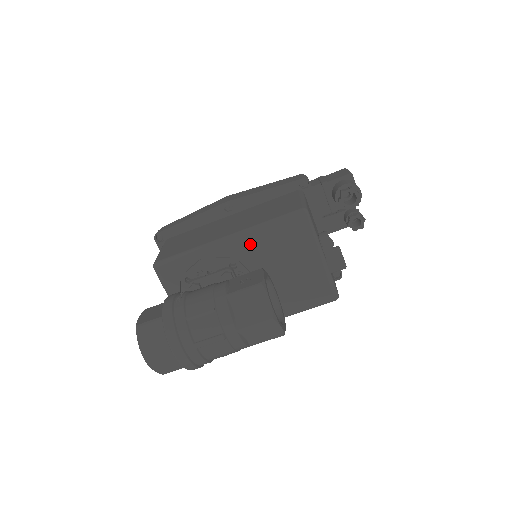
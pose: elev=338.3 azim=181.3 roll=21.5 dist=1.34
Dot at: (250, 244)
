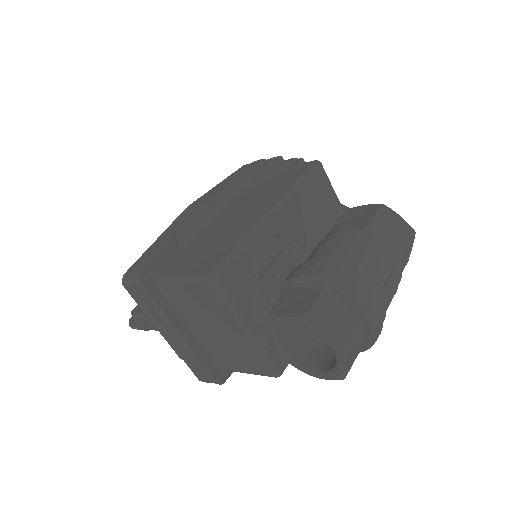
Dot at: (293, 211)
